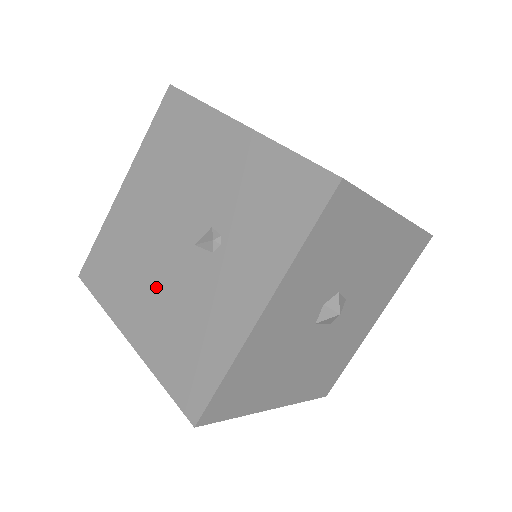
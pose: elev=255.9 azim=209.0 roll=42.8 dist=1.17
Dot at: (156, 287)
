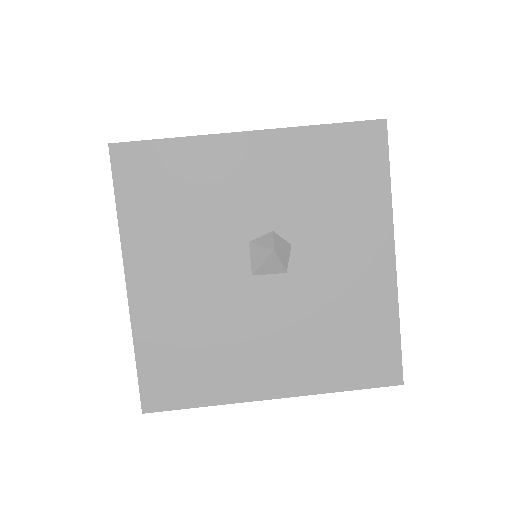
Dot at: occluded
